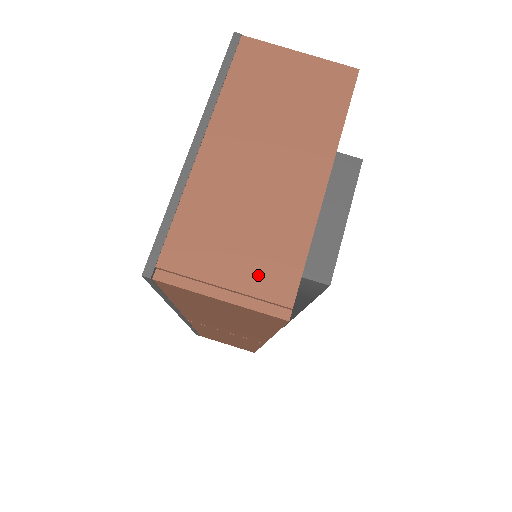
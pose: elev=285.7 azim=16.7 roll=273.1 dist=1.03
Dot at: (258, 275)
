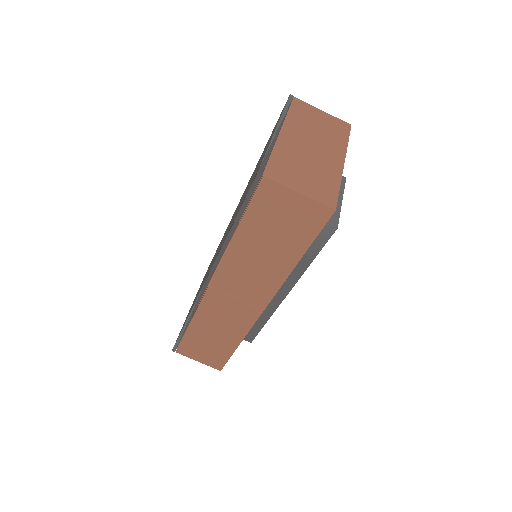
Dot at: (317, 188)
